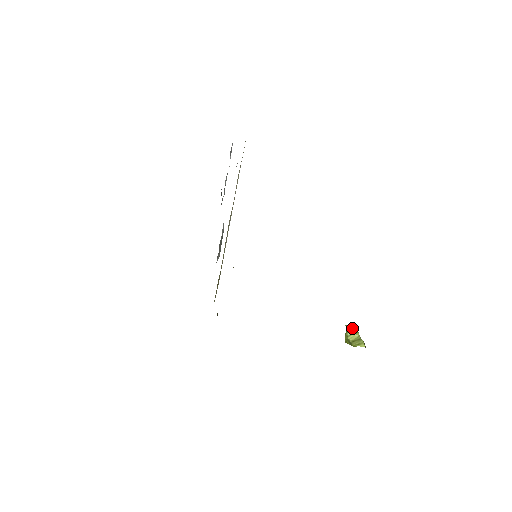
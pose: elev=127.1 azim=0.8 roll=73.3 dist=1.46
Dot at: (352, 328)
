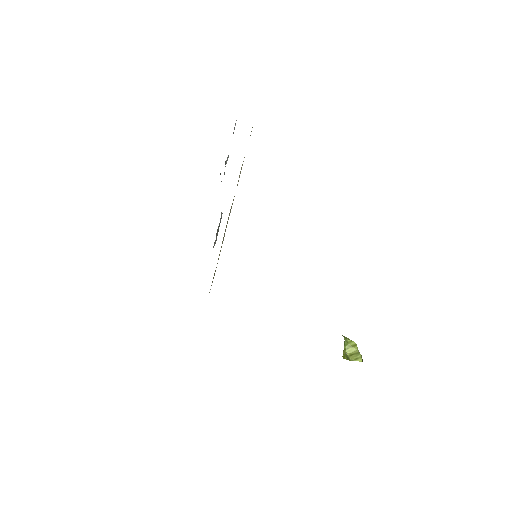
Dot at: (351, 341)
